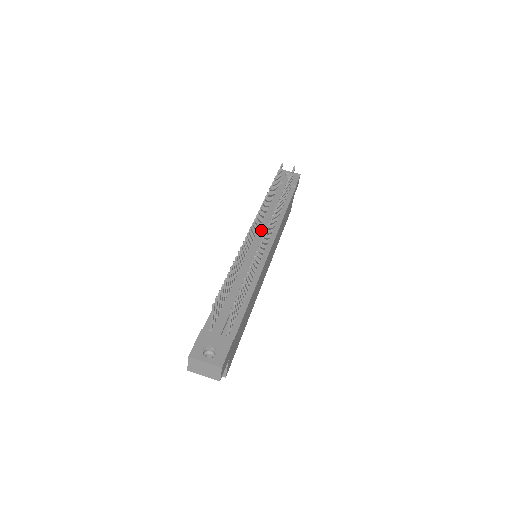
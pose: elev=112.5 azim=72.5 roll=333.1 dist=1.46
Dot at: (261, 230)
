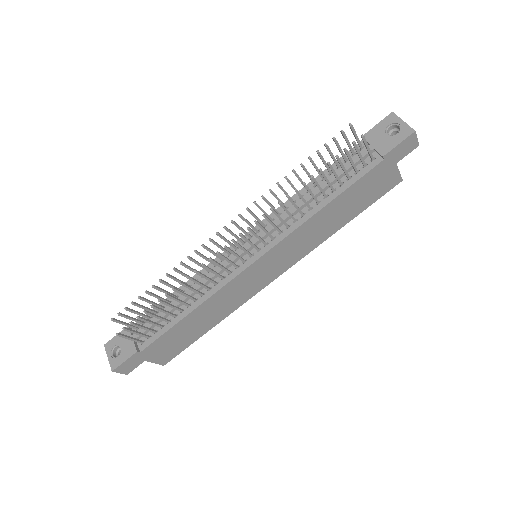
Dot at: occluded
